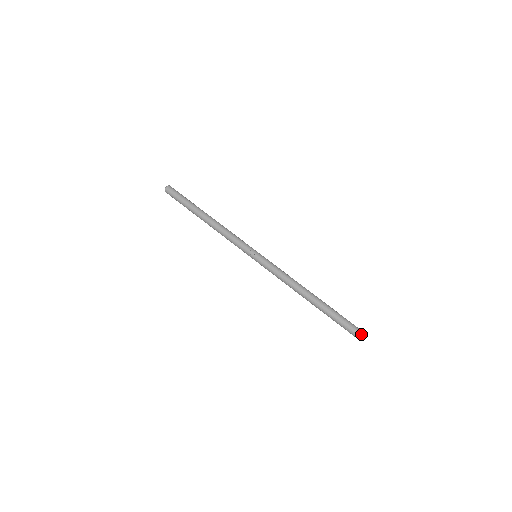
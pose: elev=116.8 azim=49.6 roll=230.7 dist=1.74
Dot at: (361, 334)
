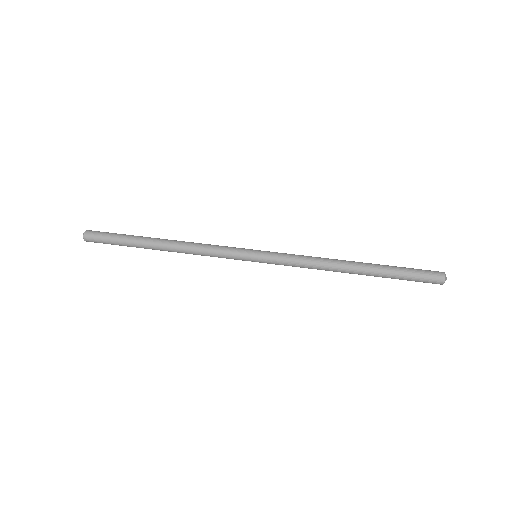
Dot at: (445, 278)
